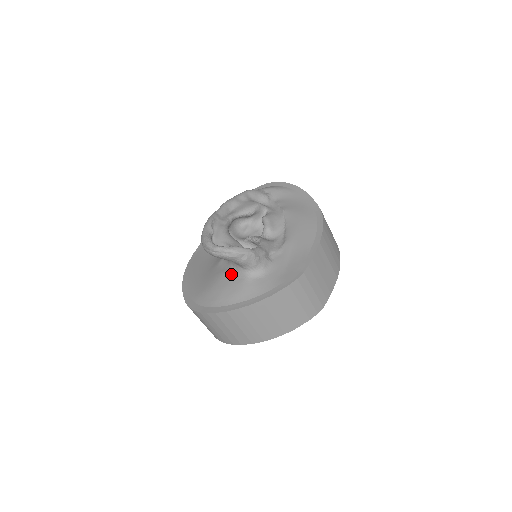
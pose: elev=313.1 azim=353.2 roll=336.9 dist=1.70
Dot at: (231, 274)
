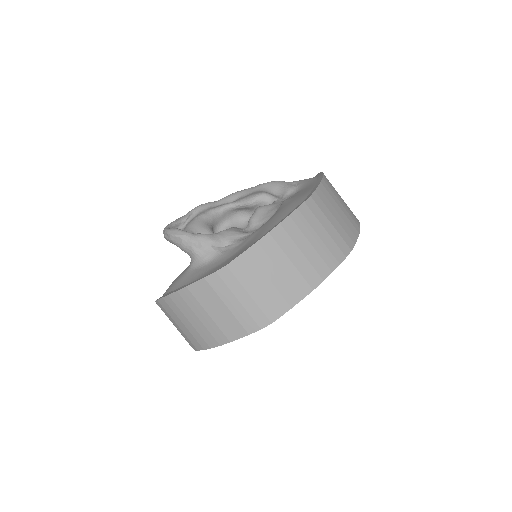
Dot at: occluded
